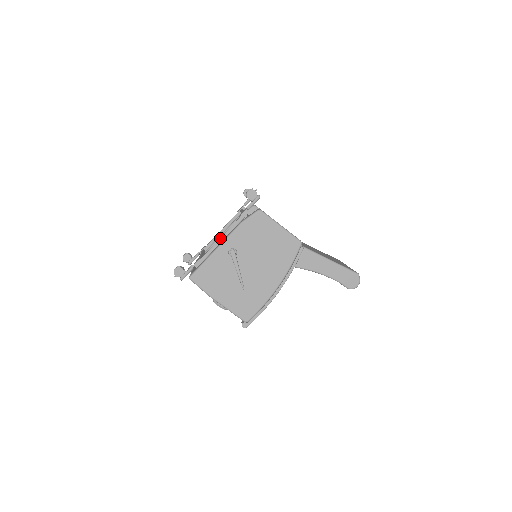
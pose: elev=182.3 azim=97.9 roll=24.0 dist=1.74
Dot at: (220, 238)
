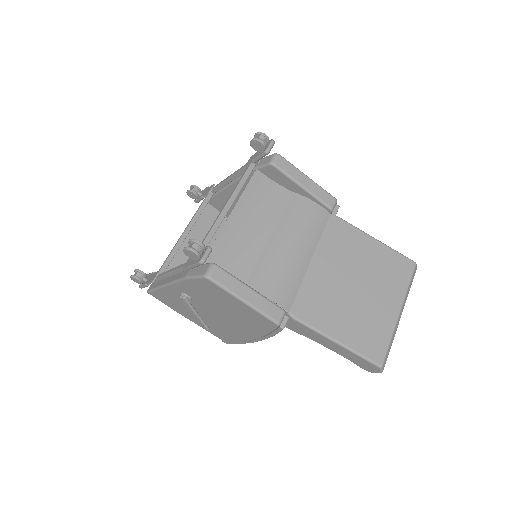
Dot at: (169, 272)
